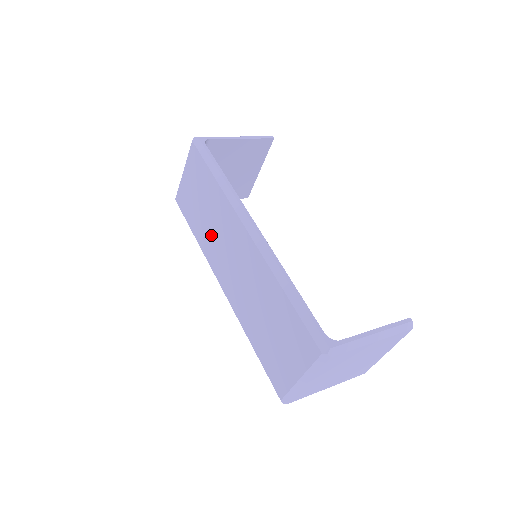
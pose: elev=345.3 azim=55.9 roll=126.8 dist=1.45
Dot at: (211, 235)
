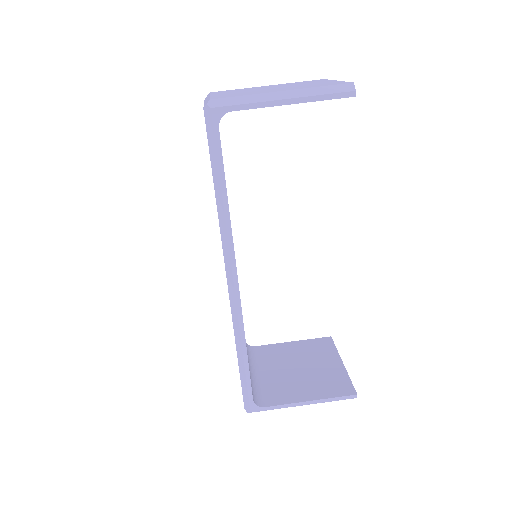
Dot at: occluded
